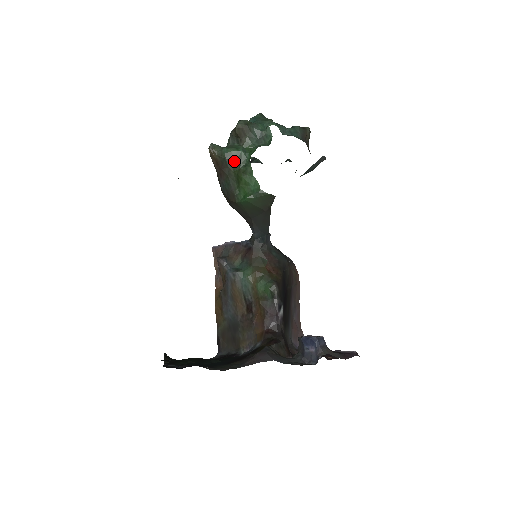
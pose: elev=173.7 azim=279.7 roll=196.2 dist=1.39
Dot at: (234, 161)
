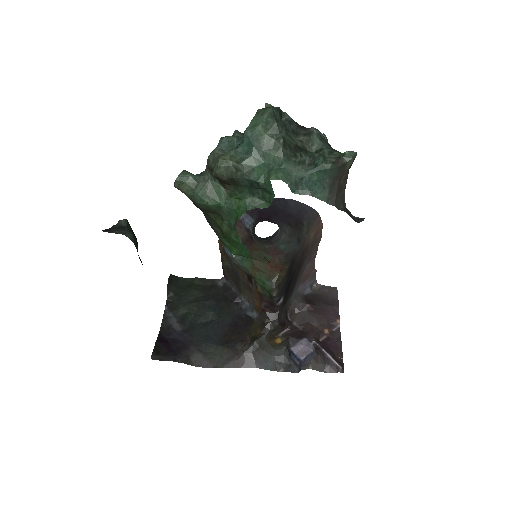
Dot at: (213, 212)
